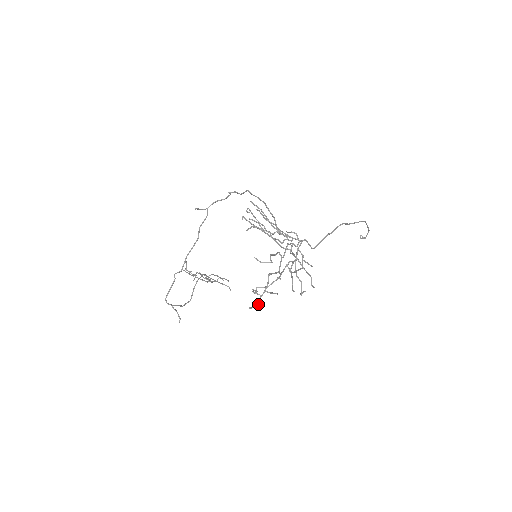
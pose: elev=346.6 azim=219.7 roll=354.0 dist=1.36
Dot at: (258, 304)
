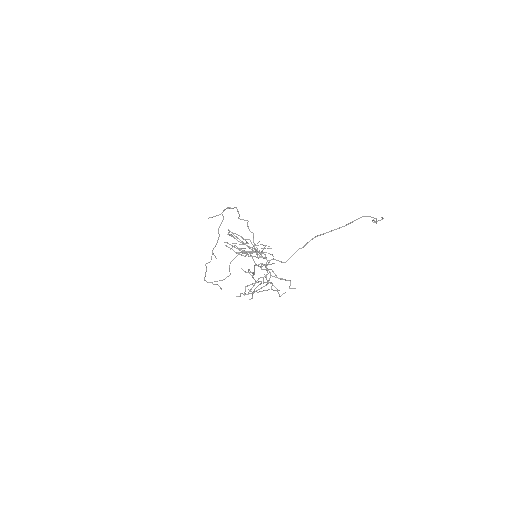
Dot at: occluded
